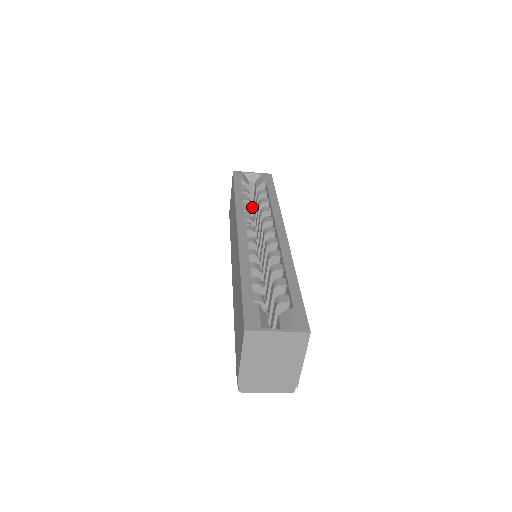
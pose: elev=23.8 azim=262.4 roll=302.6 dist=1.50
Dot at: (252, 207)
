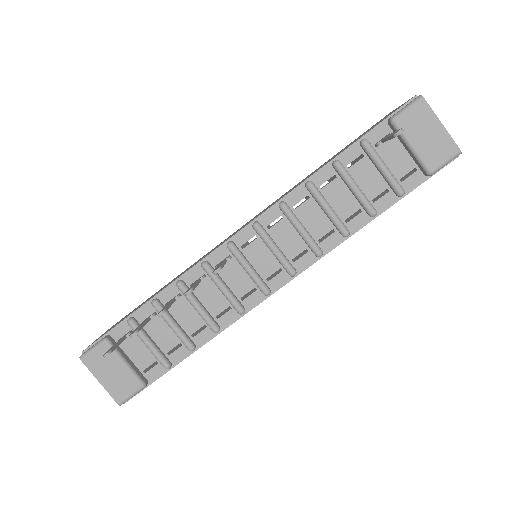
Dot at: occluded
